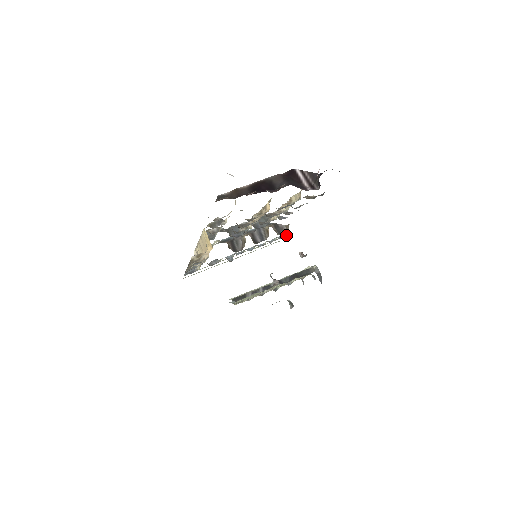
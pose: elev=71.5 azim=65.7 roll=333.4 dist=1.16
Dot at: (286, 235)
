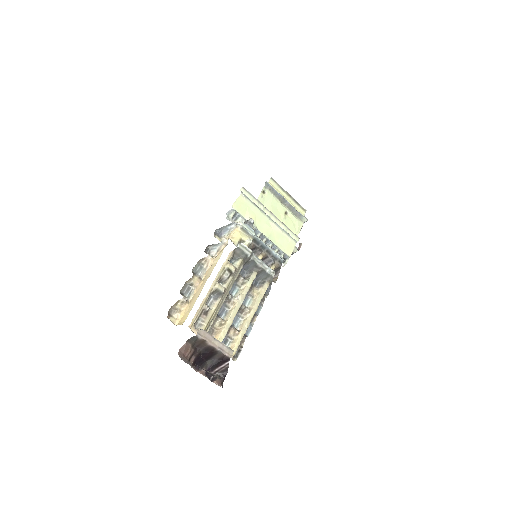
Dot at: (285, 263)
